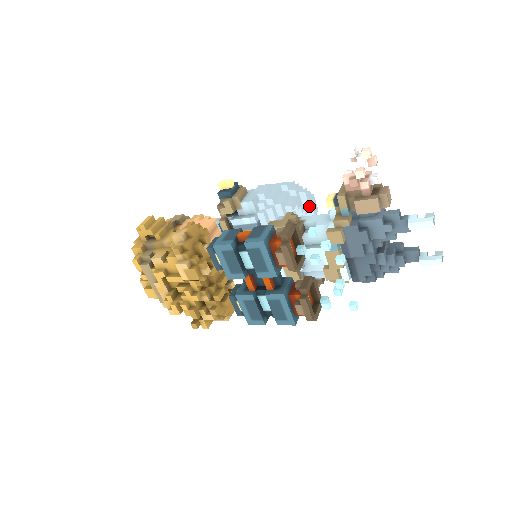
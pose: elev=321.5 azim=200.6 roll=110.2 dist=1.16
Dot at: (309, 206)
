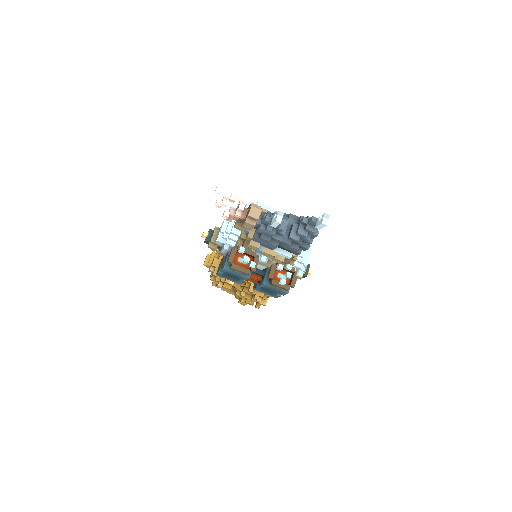
Dot at: occluded
